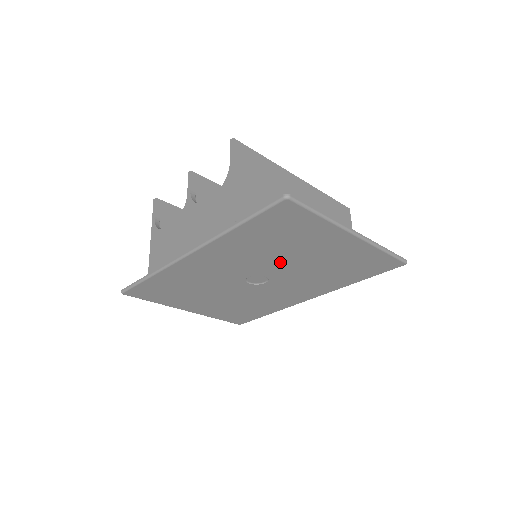
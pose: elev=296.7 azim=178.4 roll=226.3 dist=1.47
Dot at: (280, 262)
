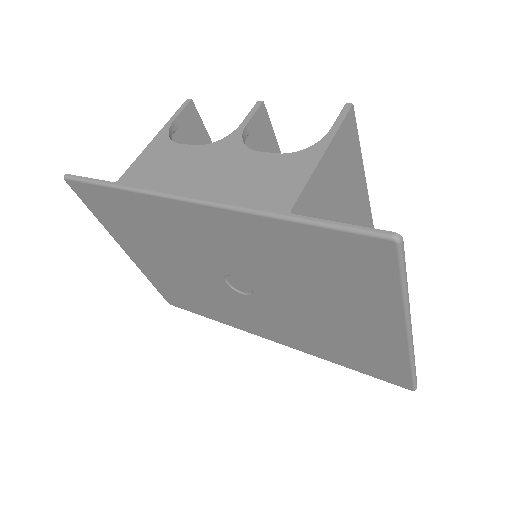
Dot at: (287, 290)
